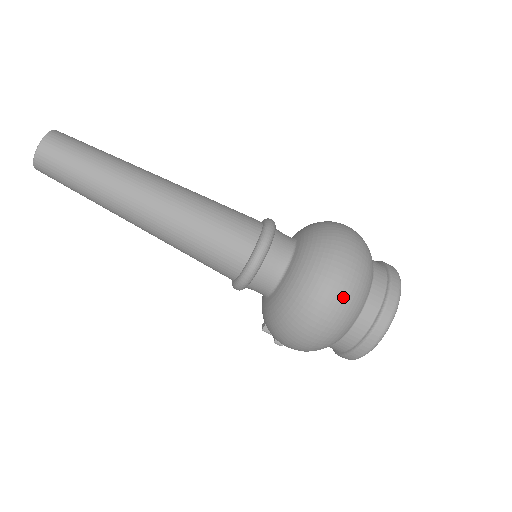
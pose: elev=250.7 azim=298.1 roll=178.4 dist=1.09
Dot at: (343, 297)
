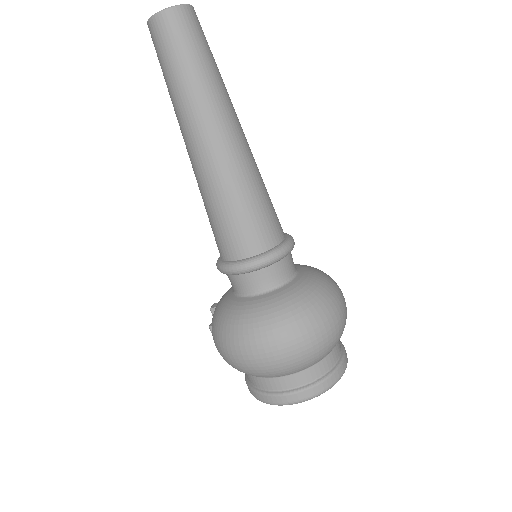
Dot at: (284, 357)
